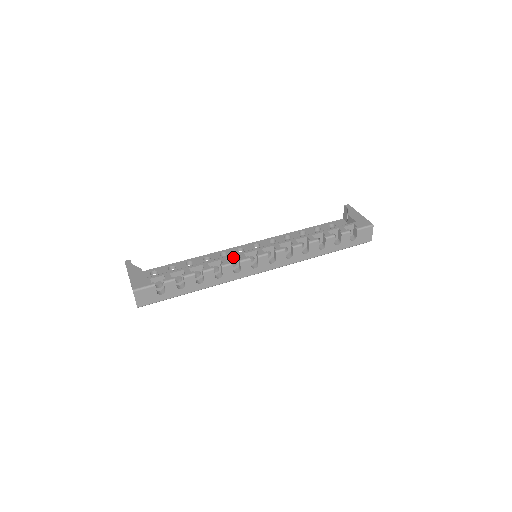
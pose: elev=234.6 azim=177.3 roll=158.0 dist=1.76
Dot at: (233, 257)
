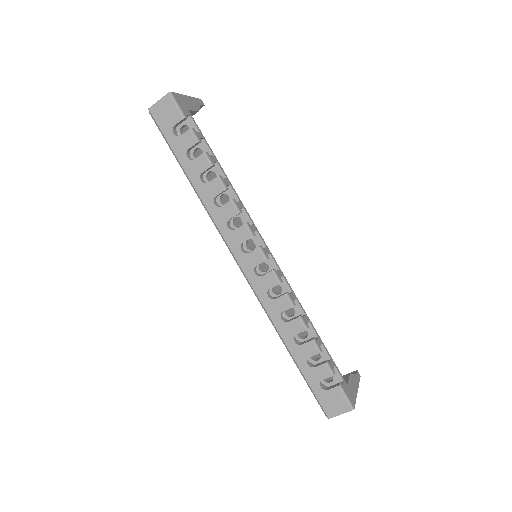
Dot at: (248, 217)
